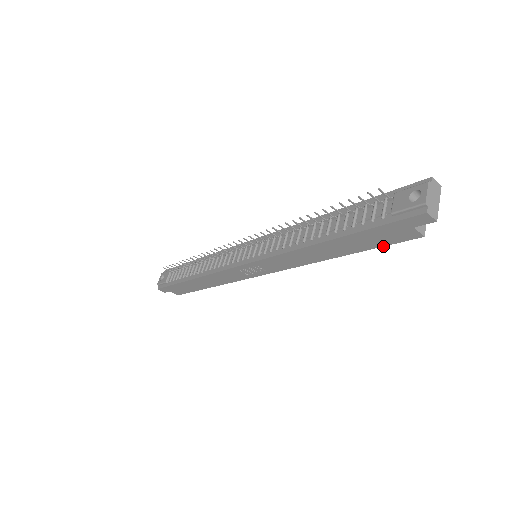
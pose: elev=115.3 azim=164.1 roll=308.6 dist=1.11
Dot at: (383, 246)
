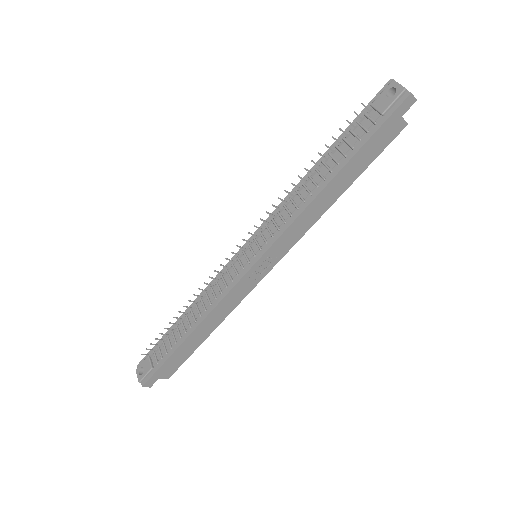
Dot at: occluded
